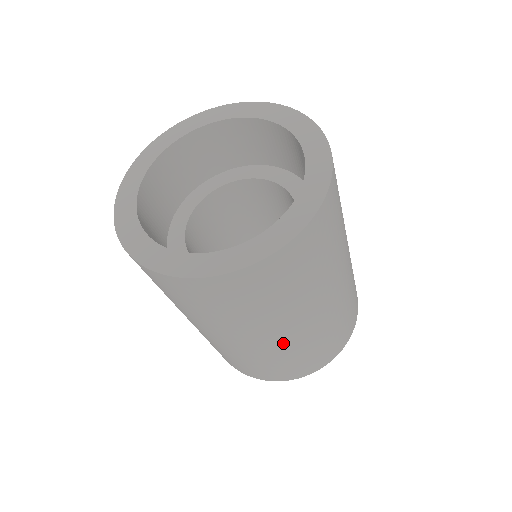
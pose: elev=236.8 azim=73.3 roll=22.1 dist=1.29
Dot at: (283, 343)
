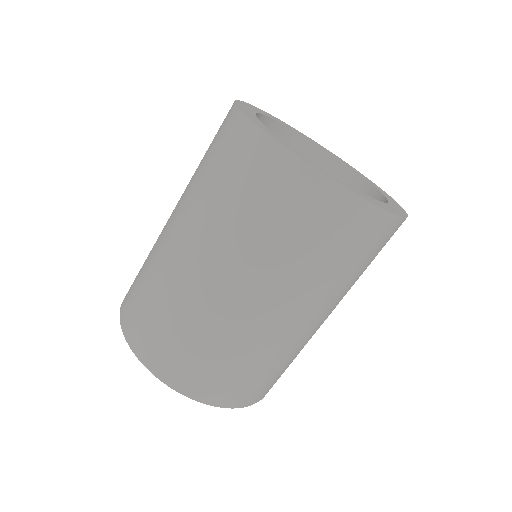
Dot at: (248, 320)
